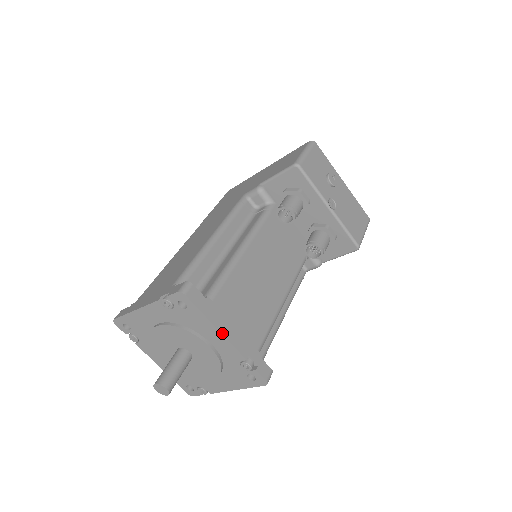
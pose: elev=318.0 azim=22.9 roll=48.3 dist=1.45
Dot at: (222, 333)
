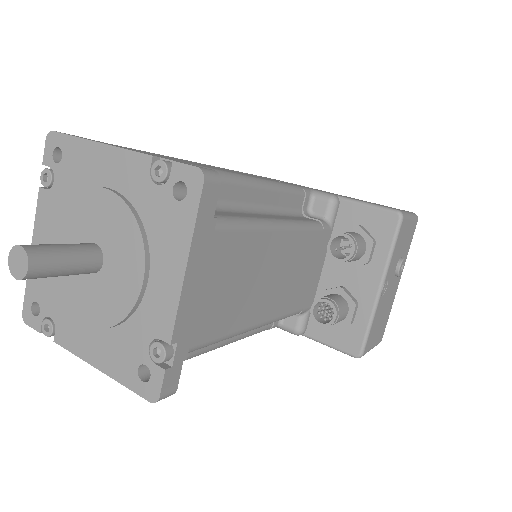
Dot at: (185, 278)
